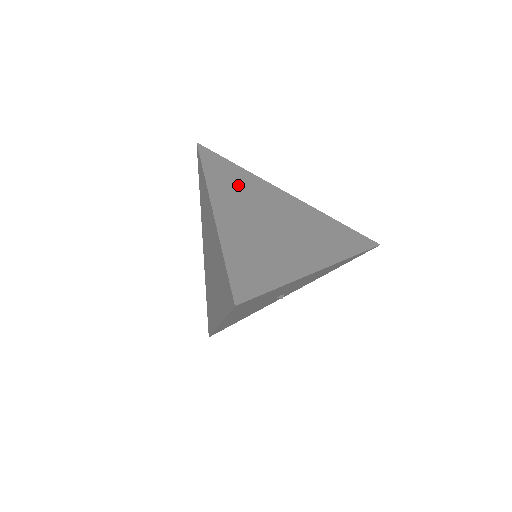
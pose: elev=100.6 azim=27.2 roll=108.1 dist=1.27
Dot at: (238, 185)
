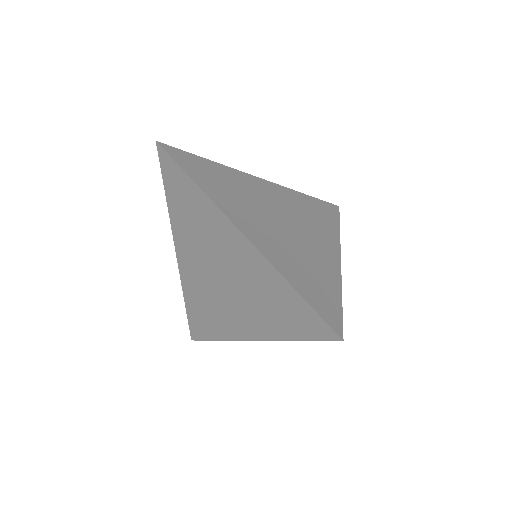
Dot at: (229, 188)
